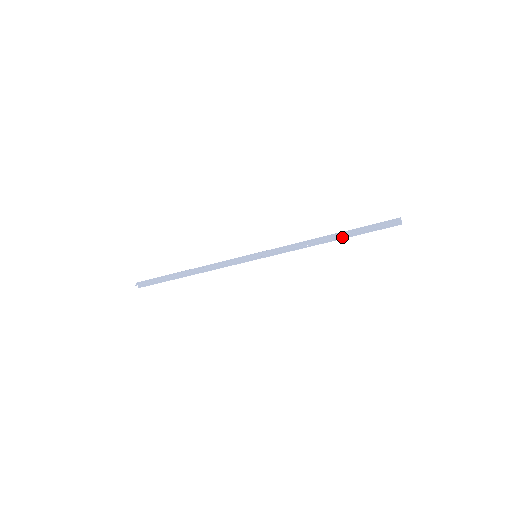
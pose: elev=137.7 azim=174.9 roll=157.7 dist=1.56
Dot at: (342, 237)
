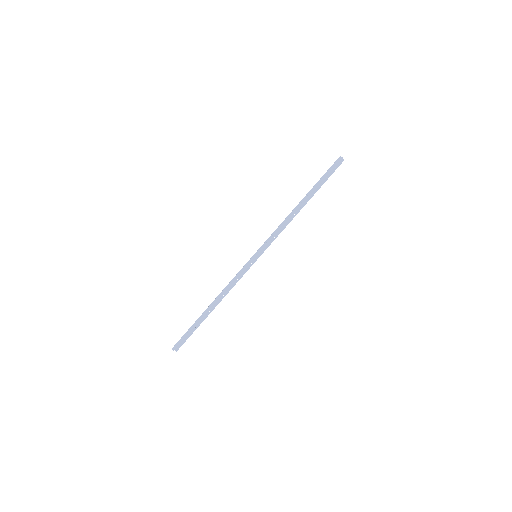
Dot at: (310, 197)
